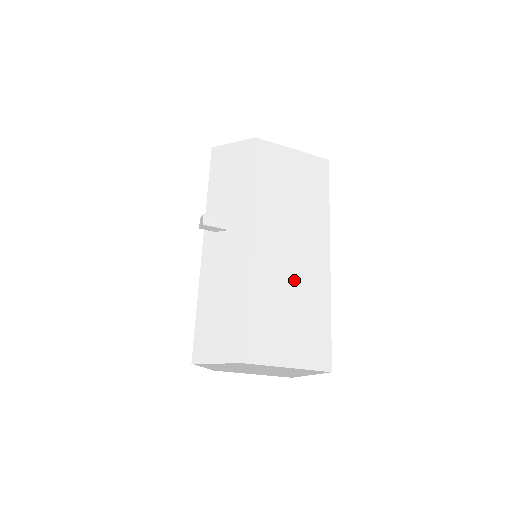
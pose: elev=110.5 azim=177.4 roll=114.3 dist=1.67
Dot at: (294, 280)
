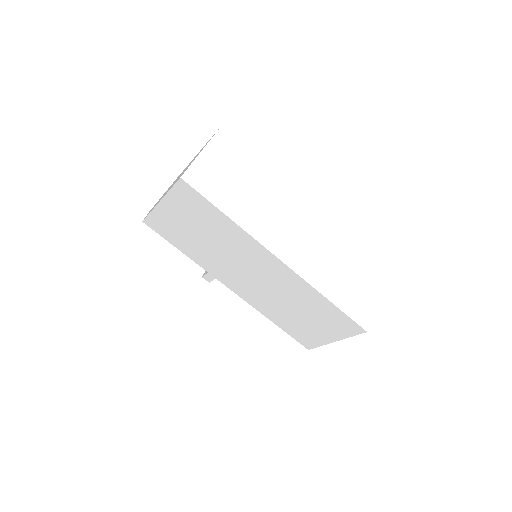
Dot at: (280, 295)
